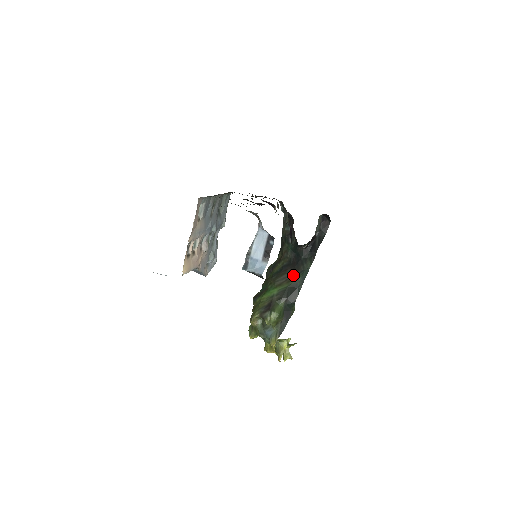
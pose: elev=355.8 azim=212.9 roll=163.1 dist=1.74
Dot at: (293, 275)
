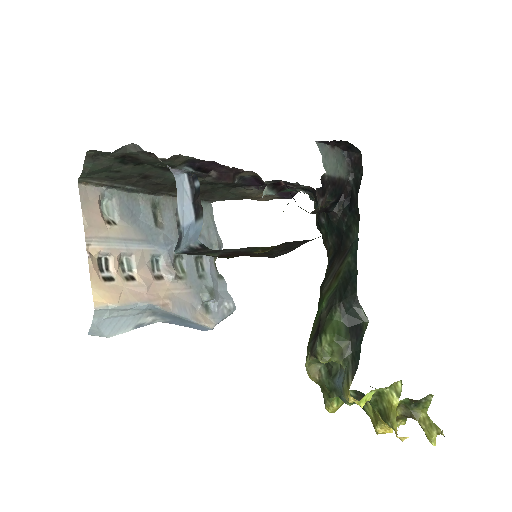
Dot at: (340, 262)
